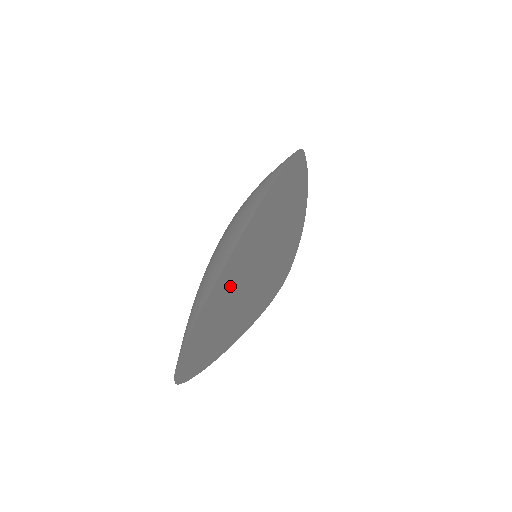
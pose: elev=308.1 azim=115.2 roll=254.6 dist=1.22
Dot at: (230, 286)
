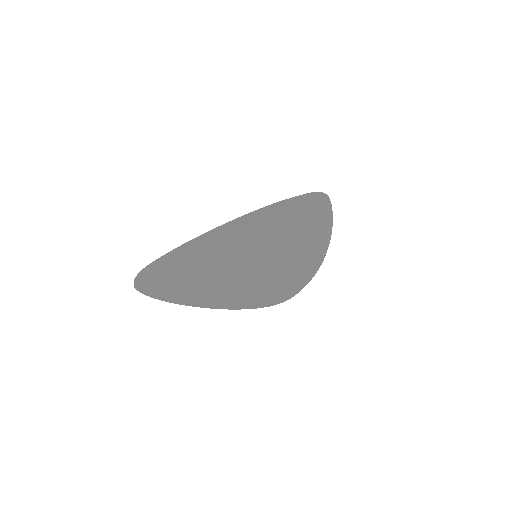
Dot at: (212, 252)
